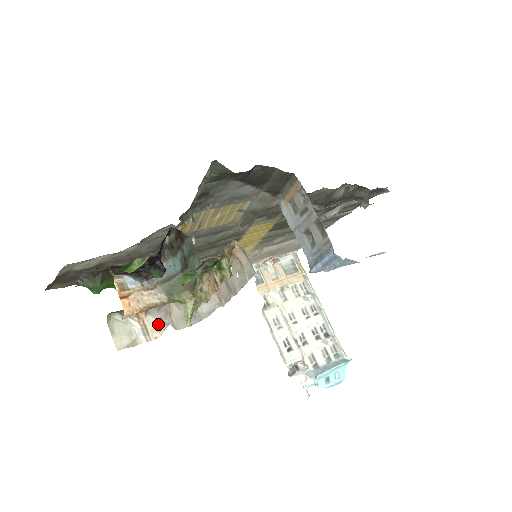
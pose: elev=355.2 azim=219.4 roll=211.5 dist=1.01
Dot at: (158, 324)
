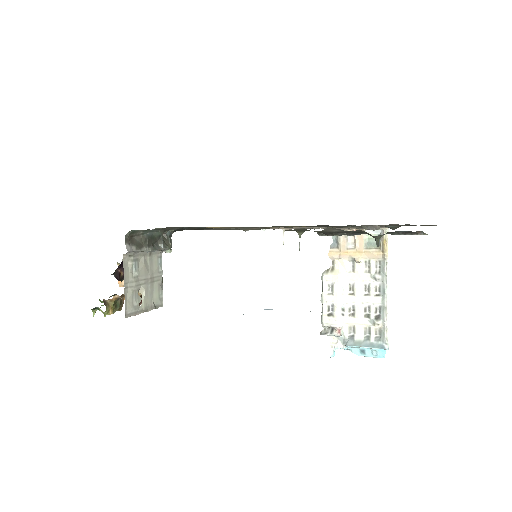
Dot at: occluded
